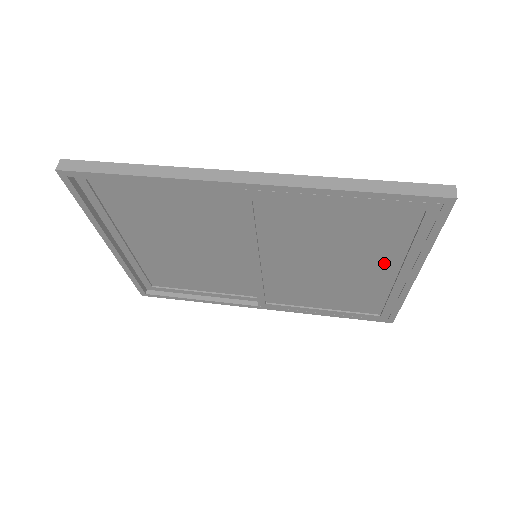
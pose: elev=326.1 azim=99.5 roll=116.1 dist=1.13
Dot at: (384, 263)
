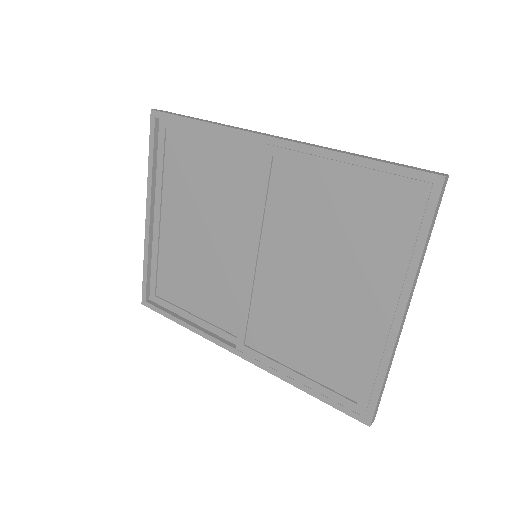
Dot at: (371, 286)
